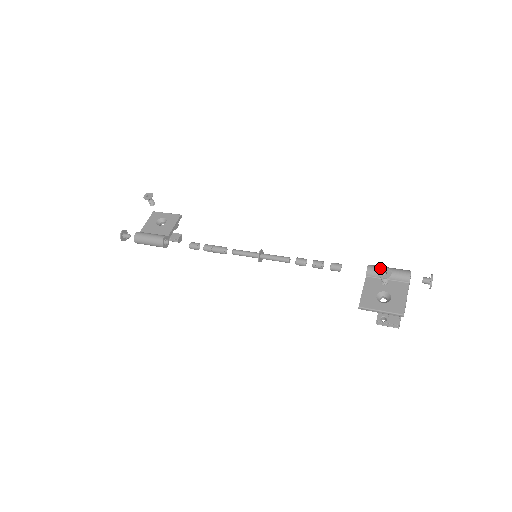
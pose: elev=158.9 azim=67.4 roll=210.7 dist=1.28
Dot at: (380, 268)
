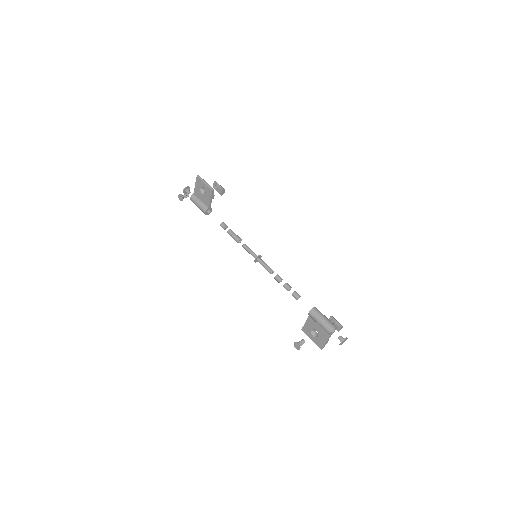
Dot at: (315, 318)
